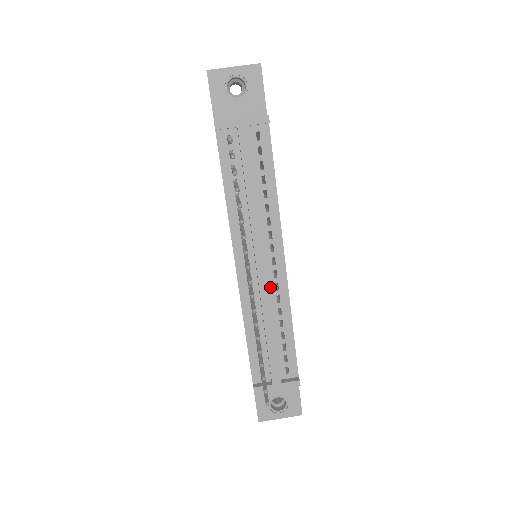
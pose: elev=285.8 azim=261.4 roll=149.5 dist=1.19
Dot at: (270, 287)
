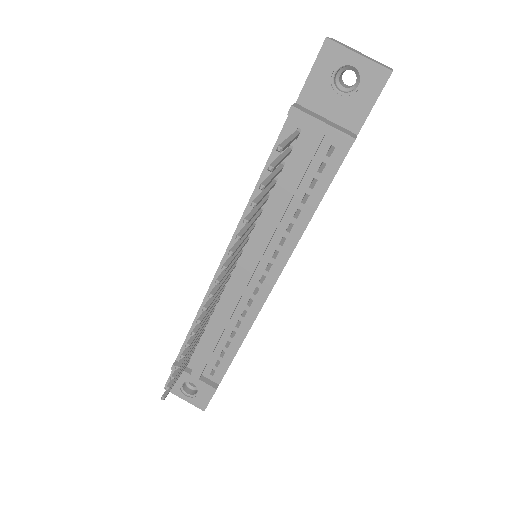
Dot at: (243, 298)
